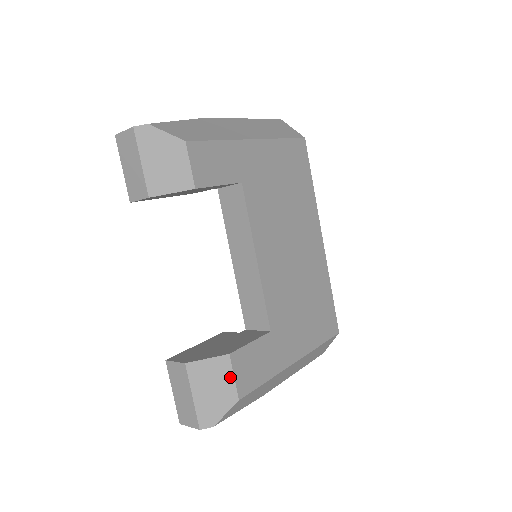
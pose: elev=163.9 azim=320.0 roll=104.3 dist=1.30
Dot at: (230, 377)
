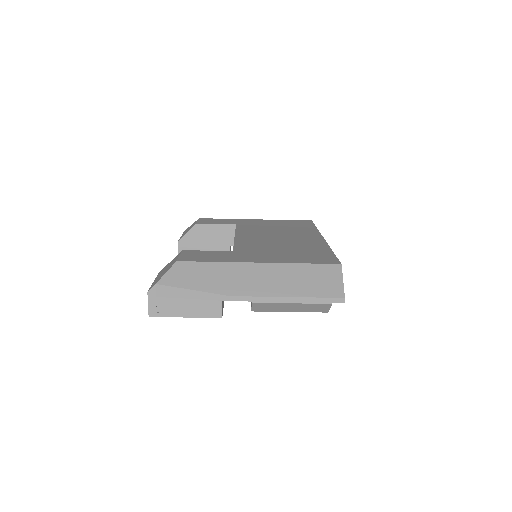
Dot at: (177, 257)
